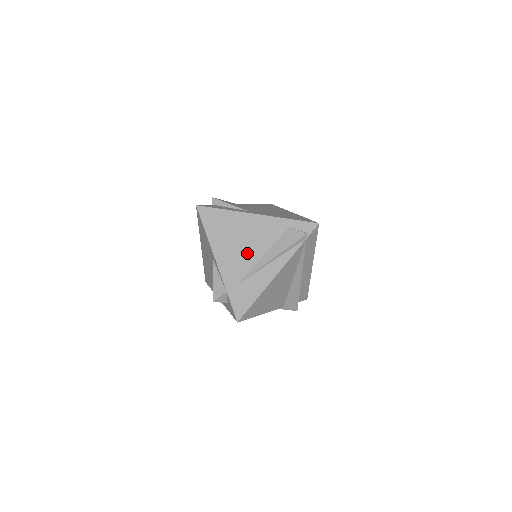
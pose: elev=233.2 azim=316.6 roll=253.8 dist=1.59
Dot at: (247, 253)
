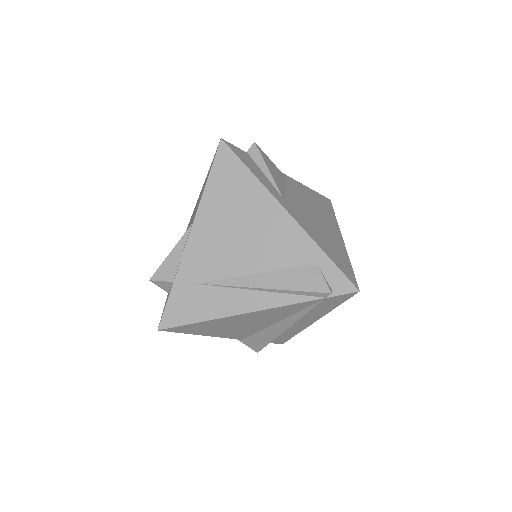
Dot at: (236, 254)
